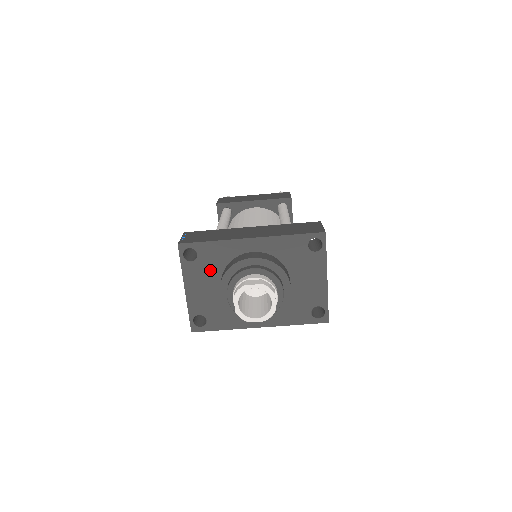
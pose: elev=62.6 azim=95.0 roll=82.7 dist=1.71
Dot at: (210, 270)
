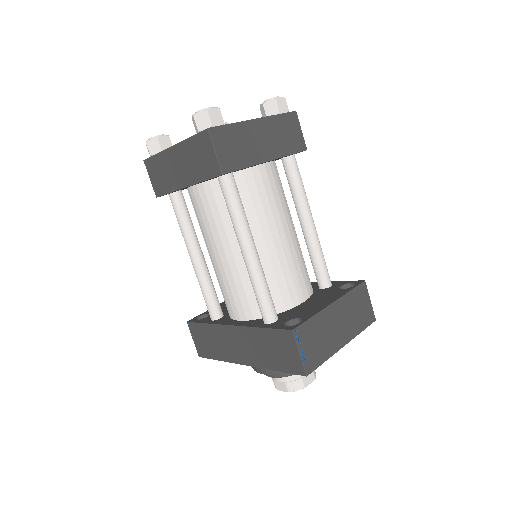
Dot at: occluded
